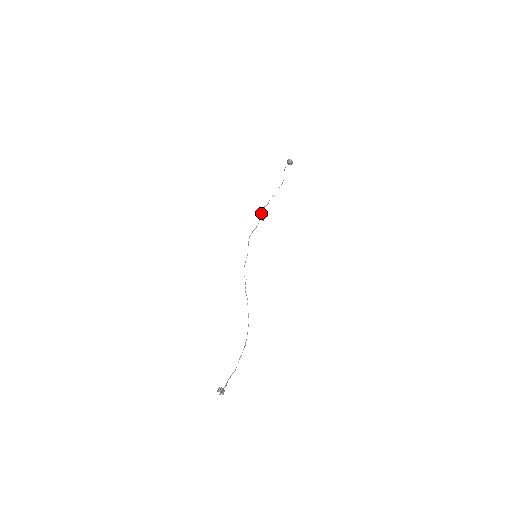
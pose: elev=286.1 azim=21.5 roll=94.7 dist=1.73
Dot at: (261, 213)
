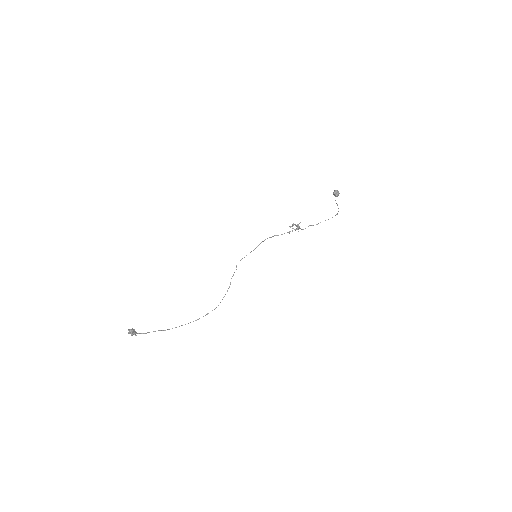
Dot at: occluded
